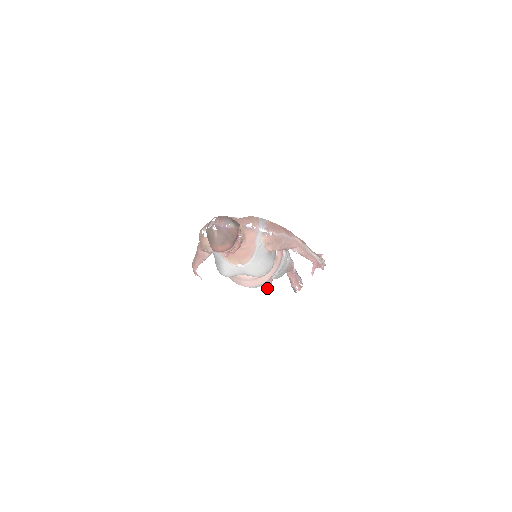
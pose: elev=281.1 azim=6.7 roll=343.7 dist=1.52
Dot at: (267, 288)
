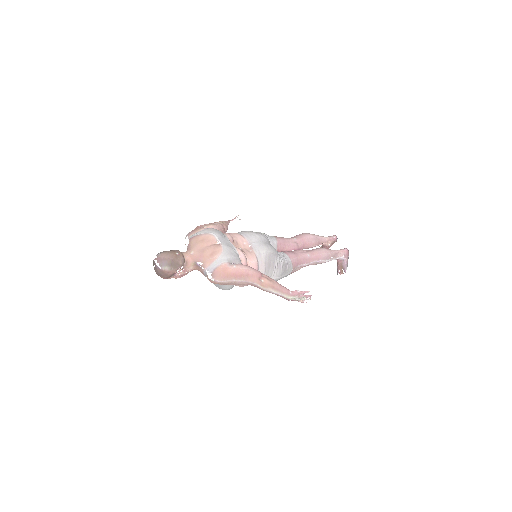
Dot at: occluded
